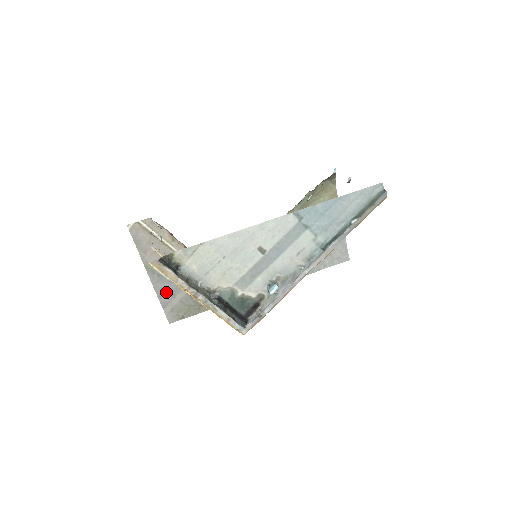
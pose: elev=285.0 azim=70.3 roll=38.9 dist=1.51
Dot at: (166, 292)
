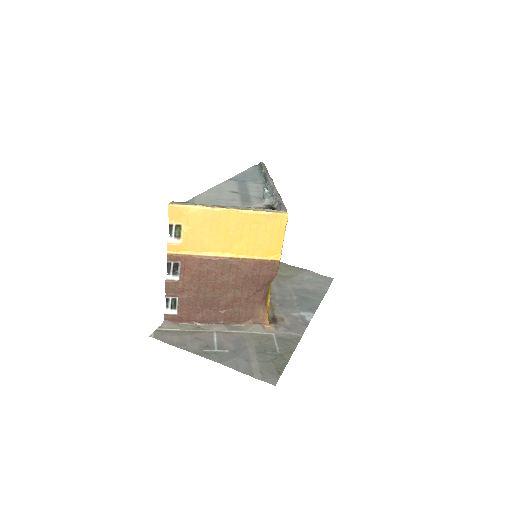
Dot at: (238, 362)
